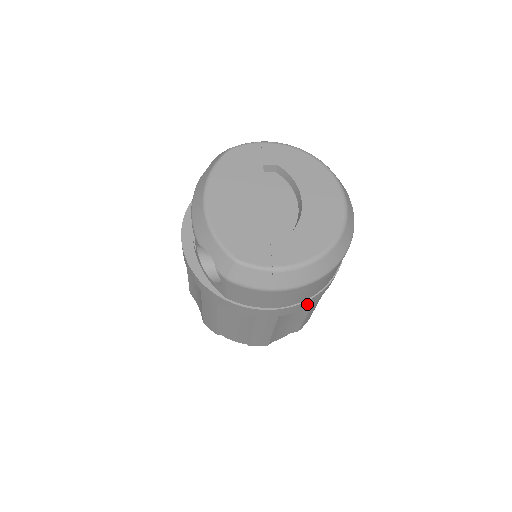
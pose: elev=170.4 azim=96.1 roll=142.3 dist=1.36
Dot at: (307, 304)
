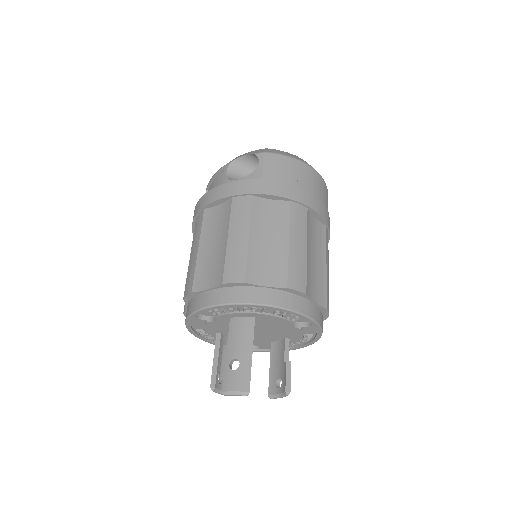
Dot at: (323, 213)
